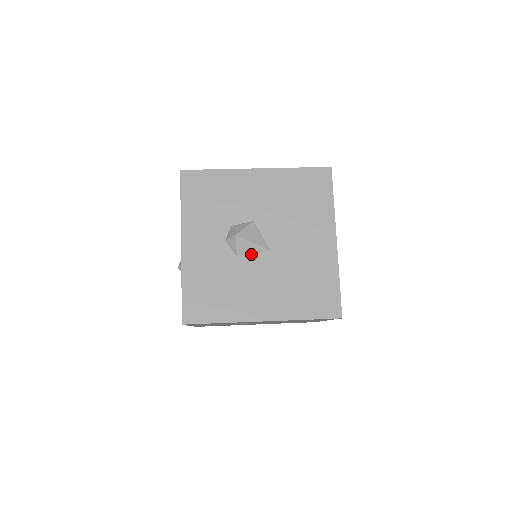
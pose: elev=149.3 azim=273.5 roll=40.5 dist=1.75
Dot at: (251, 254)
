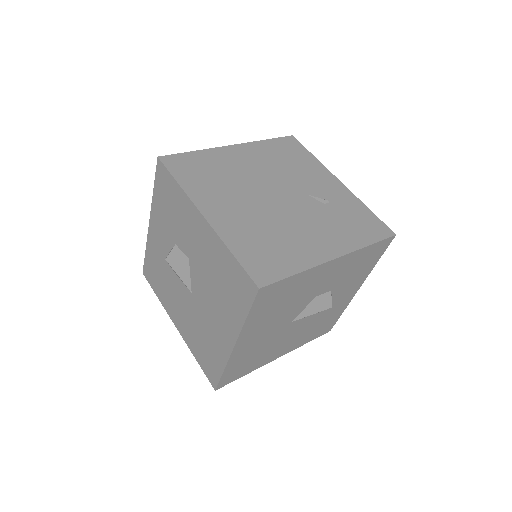
Dot at: (181, 280)
